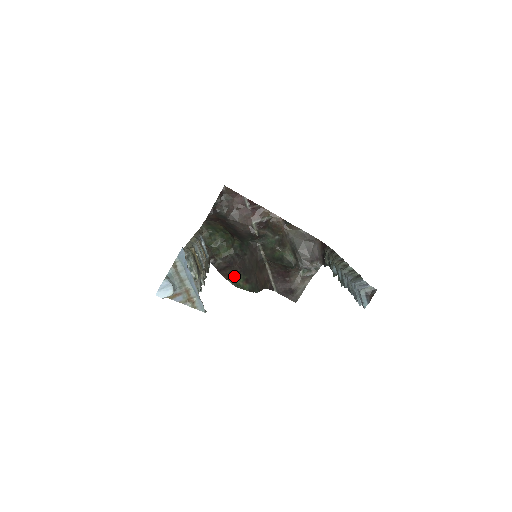
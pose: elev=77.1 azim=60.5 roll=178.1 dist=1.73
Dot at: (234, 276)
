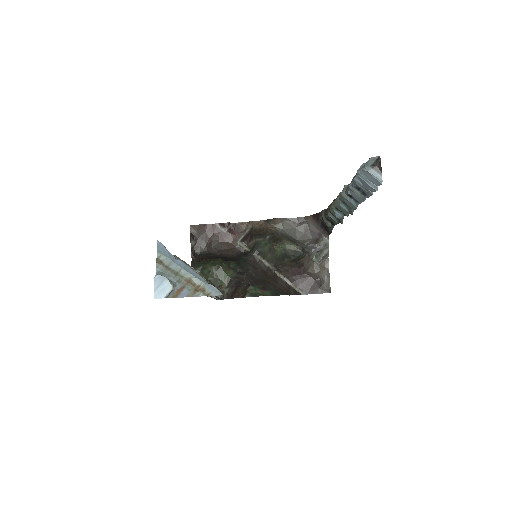
Dot at: (248, 290)
